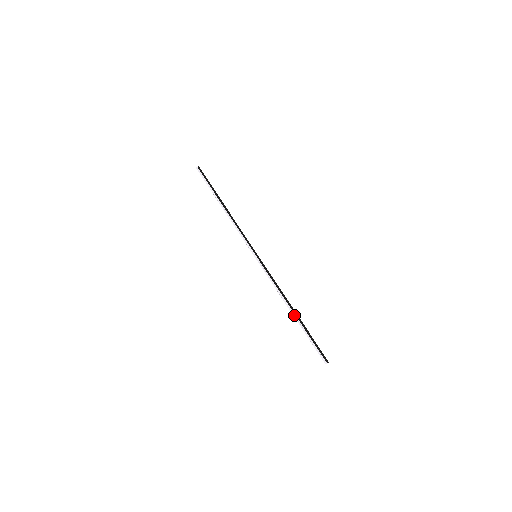
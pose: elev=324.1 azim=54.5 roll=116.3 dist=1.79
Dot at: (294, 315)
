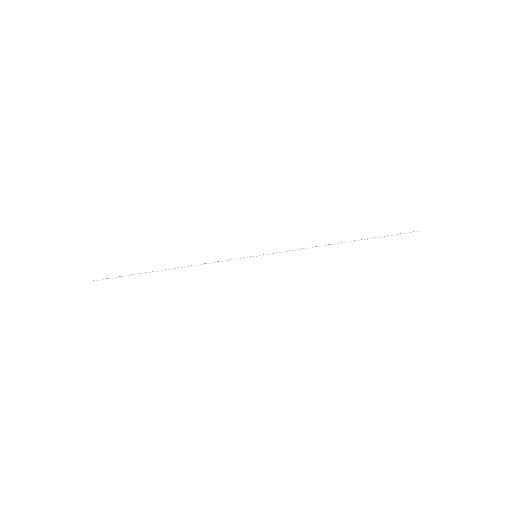
Dot at: (350, 241)
